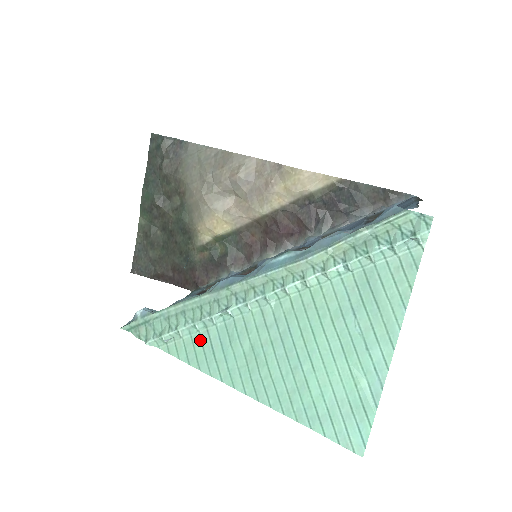
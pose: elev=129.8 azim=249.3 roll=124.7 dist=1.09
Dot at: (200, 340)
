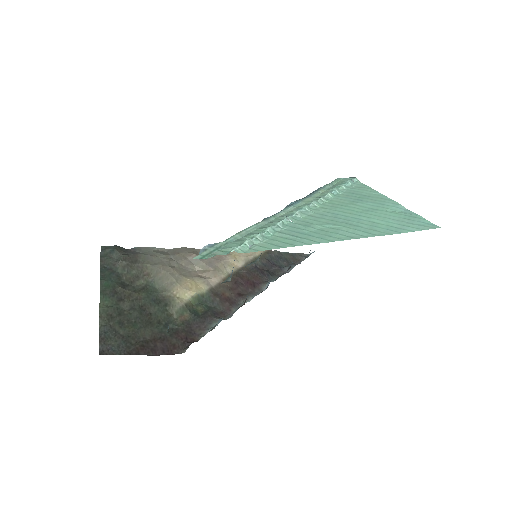
Dot at: (279, 237)
